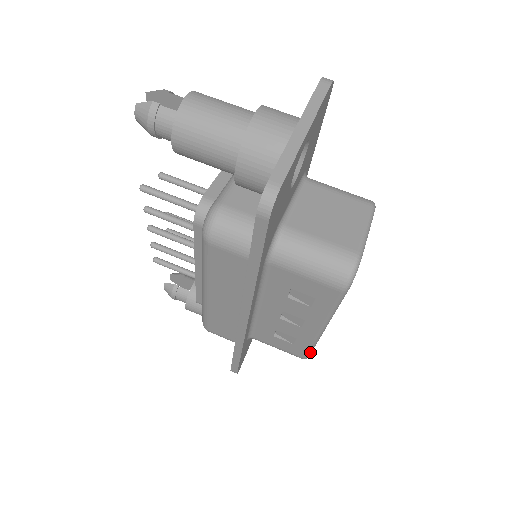
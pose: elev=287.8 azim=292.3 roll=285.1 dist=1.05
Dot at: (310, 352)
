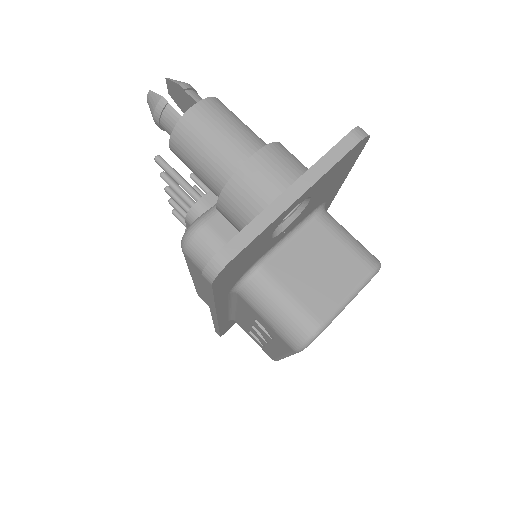
Dot at: (278, 360)
